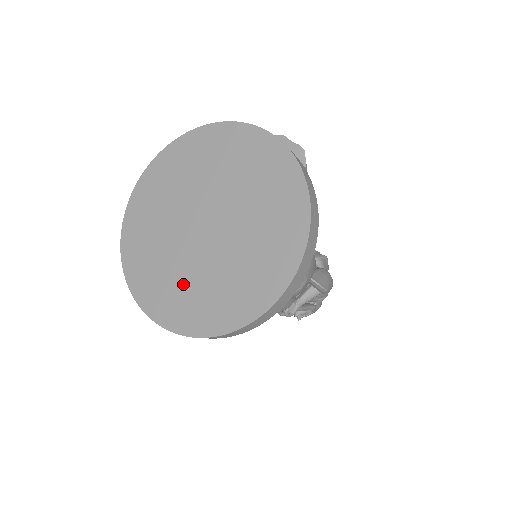
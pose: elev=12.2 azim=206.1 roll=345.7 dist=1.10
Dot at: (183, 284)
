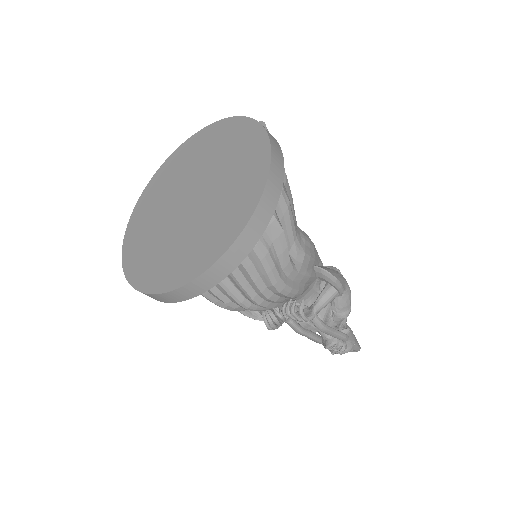
Dot at: (172, 251)
